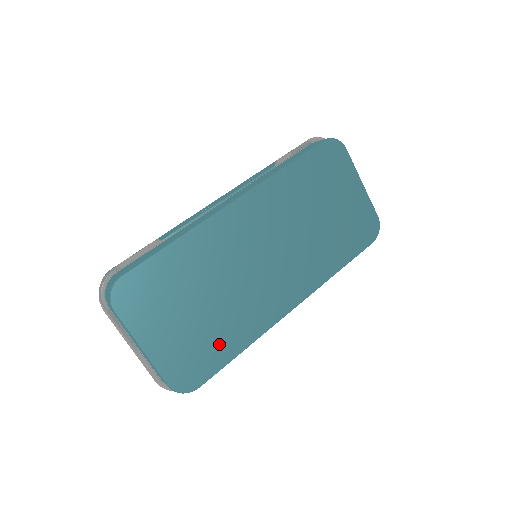
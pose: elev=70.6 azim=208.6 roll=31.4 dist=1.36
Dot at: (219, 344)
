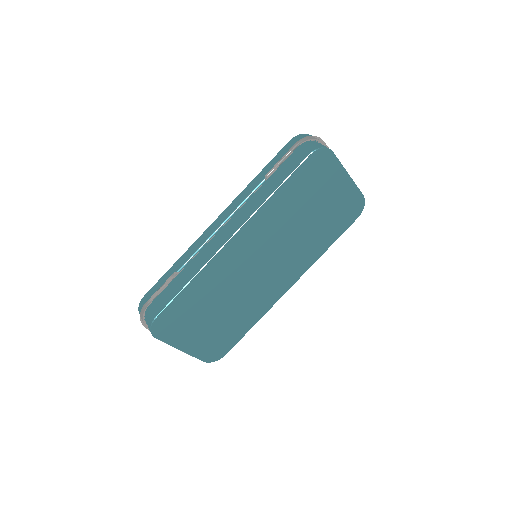
Dot at: (235, 329)
